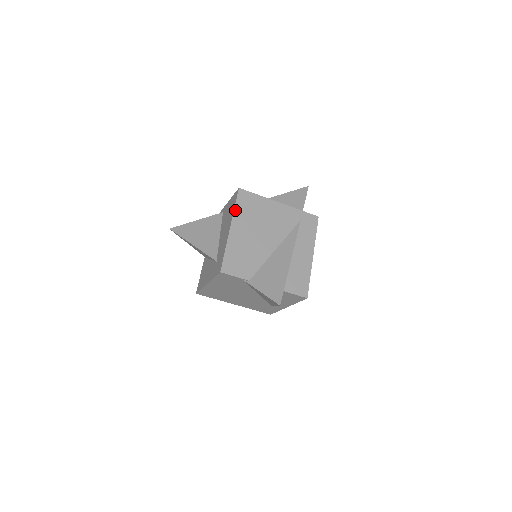
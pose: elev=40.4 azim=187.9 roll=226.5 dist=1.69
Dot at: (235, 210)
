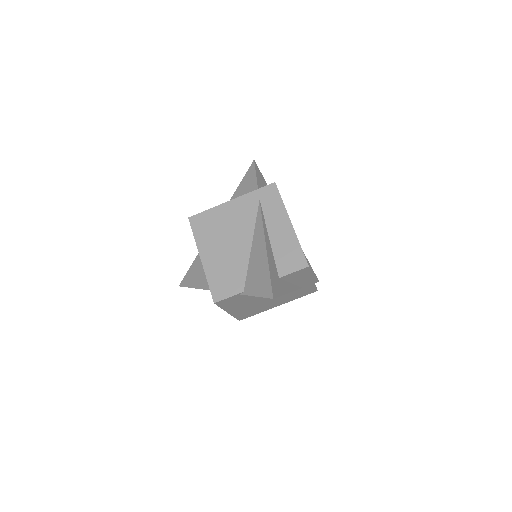
Dot at: (196, 239)
